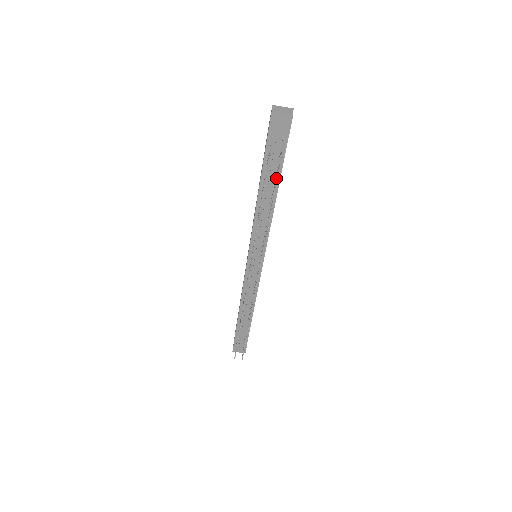
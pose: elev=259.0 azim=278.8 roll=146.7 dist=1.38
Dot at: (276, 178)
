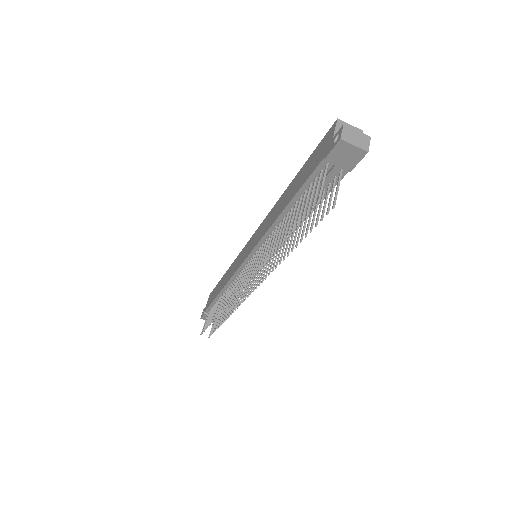
Dot at: (314, 214)
